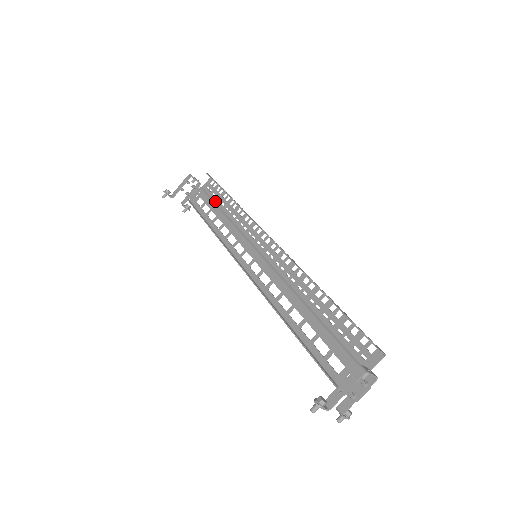
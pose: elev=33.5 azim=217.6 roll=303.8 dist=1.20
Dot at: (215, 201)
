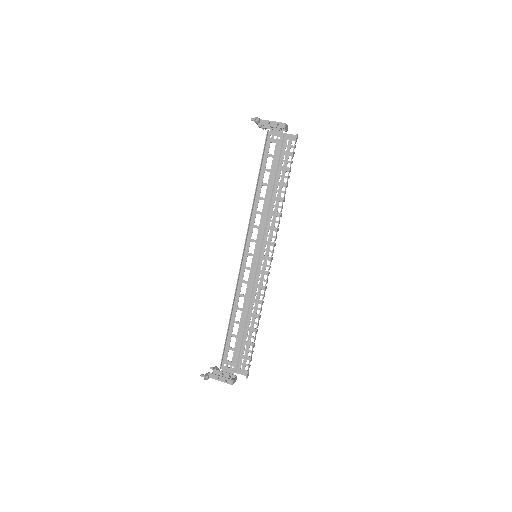
Dot at: (279, 167)
